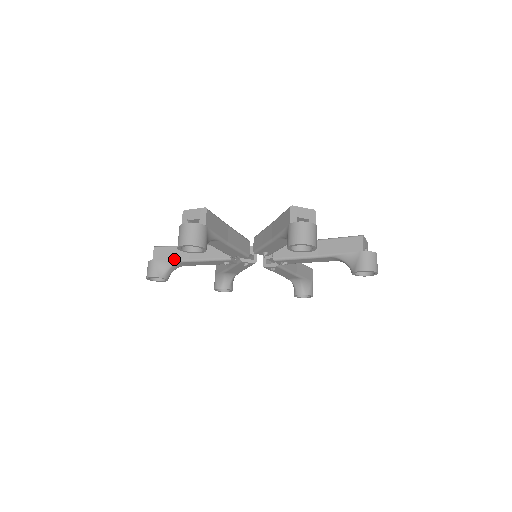
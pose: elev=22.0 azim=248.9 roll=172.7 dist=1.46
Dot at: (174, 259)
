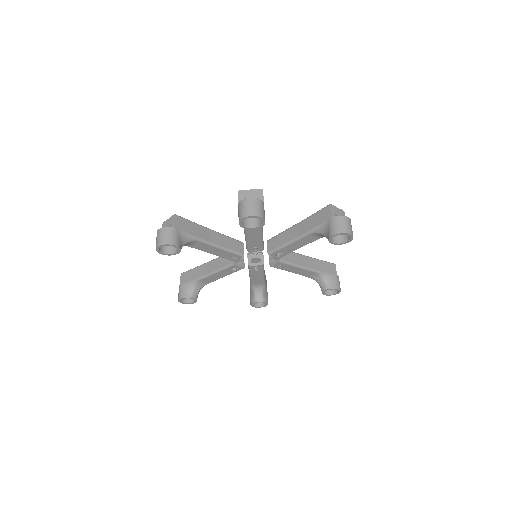
Dot at: (195, 278)
